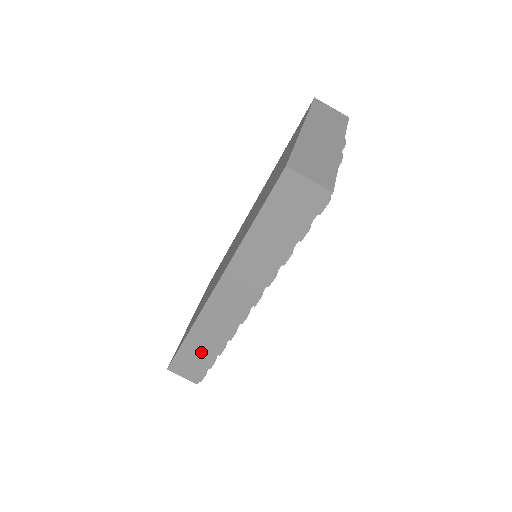
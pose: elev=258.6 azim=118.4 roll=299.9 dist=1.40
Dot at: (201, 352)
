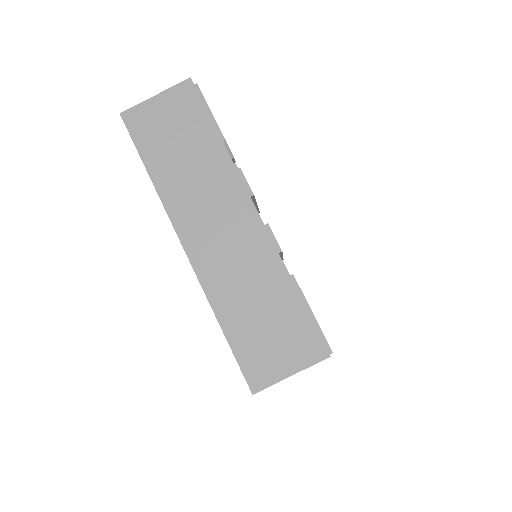
Dot at: occluded
